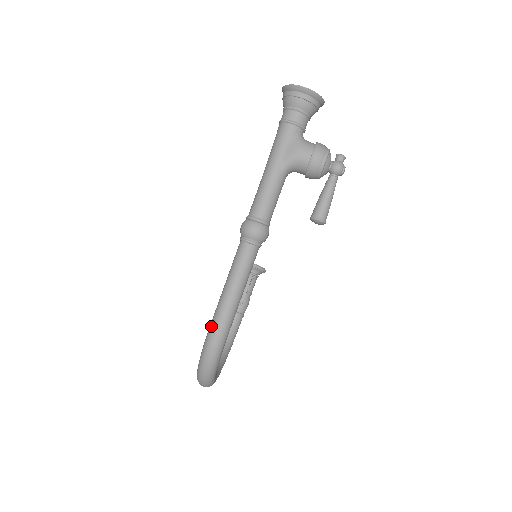
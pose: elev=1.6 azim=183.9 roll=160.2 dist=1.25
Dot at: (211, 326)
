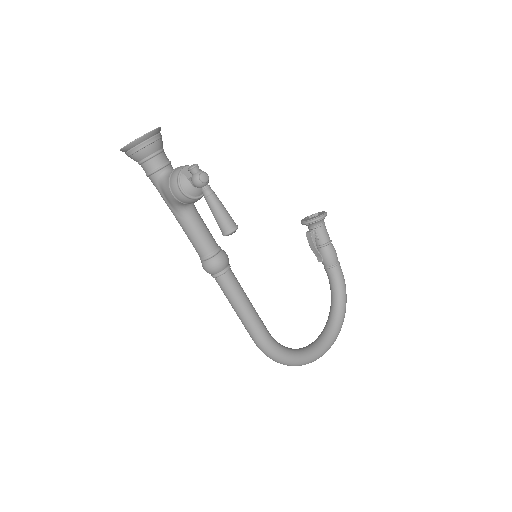
Dot at: occluded
